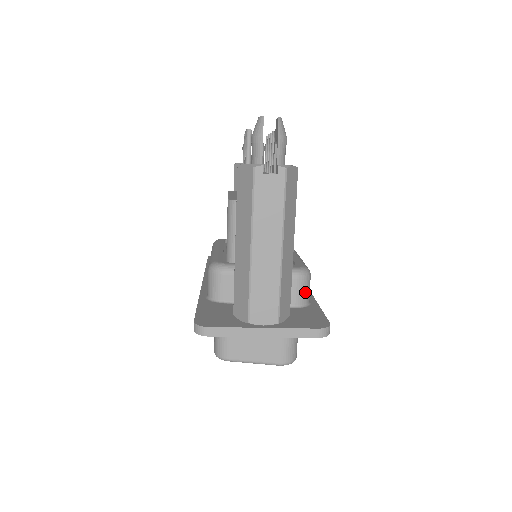
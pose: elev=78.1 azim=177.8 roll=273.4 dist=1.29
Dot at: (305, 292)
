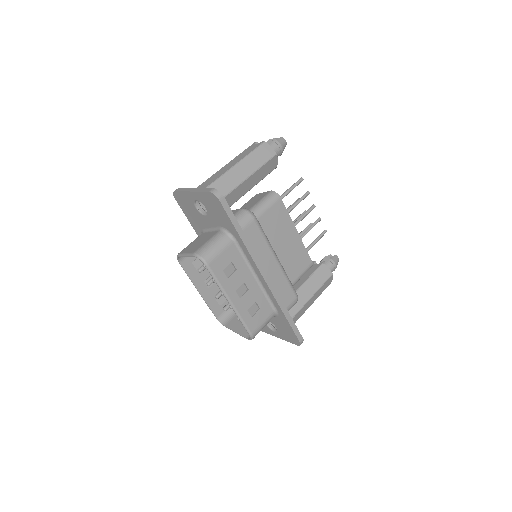
Dot at: (240, 218)
